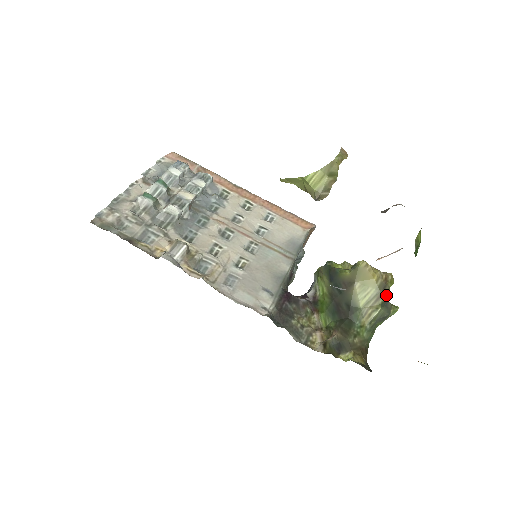
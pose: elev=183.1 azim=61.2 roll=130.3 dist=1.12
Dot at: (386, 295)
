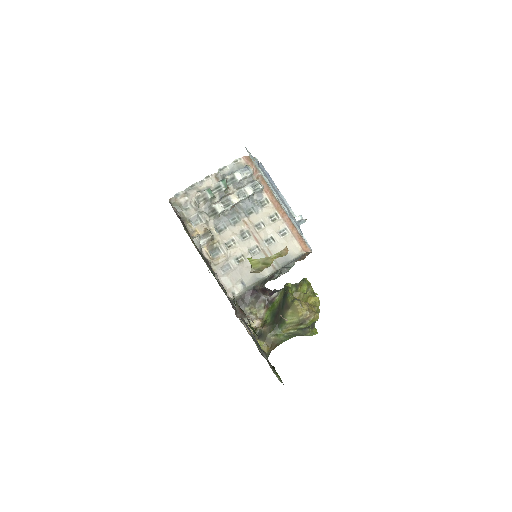
Dot at: (303, 326)
